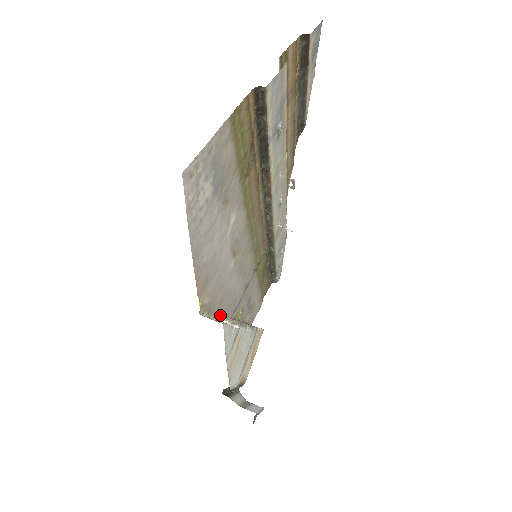
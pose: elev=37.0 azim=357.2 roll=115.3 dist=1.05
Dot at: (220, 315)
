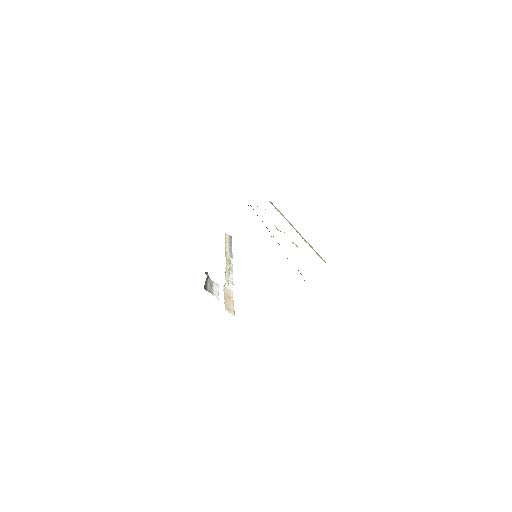
Dot at: (226, 283)
